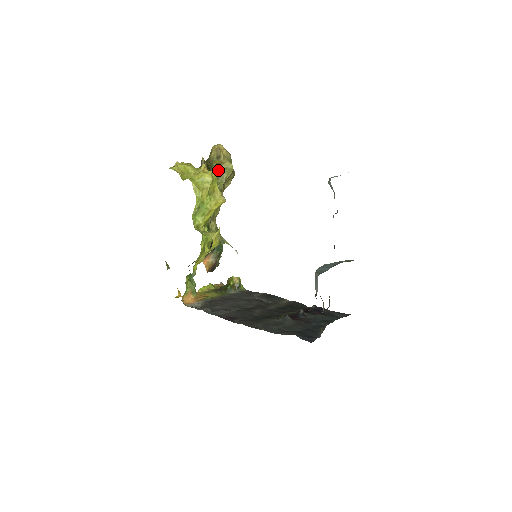
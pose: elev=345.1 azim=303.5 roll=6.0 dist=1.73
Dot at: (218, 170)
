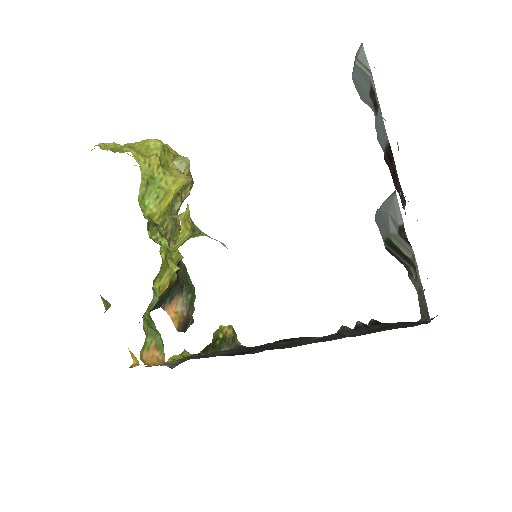
Dot at: occluded
